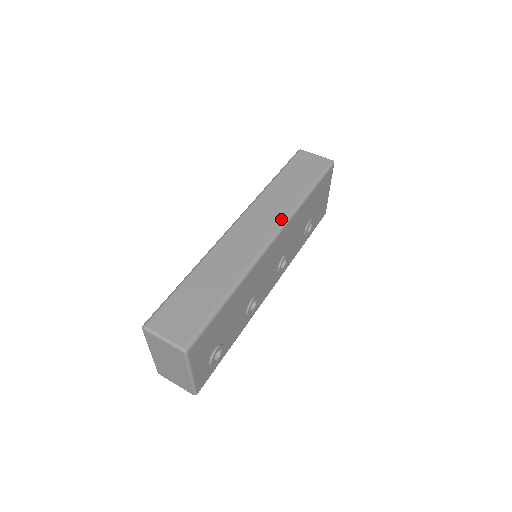
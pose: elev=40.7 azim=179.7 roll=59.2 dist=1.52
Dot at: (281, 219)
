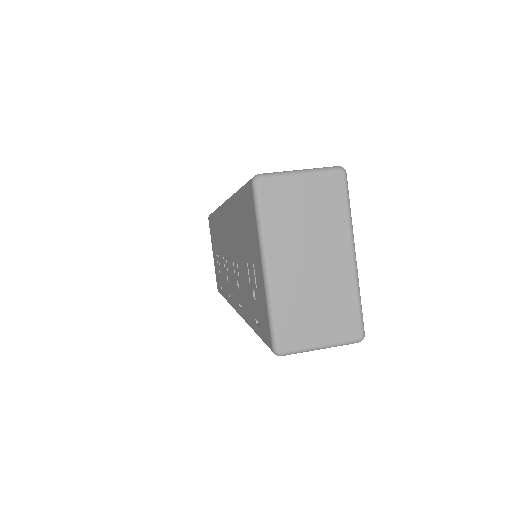
Dot at: occluded
